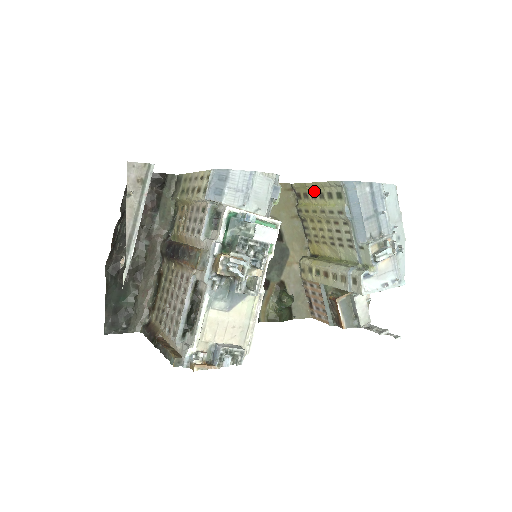
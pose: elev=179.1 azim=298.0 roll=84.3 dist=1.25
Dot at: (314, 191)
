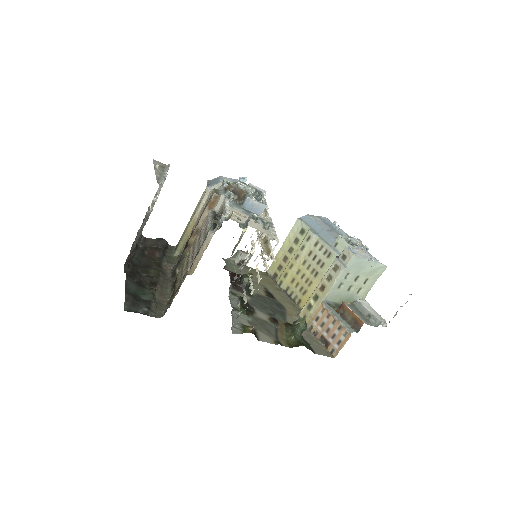
Dot at: (284, 254)
